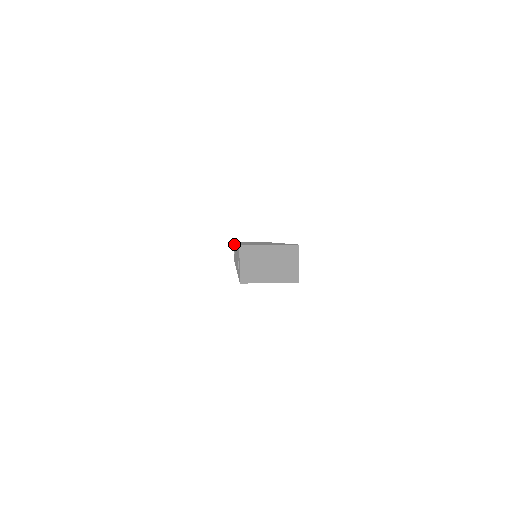
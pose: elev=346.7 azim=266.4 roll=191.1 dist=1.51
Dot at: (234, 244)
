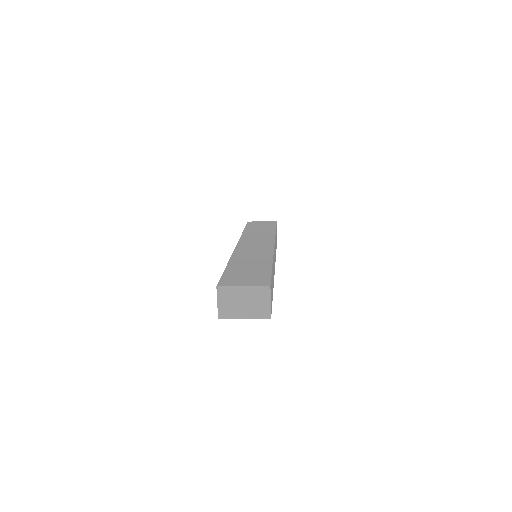
Dot at: occluded
